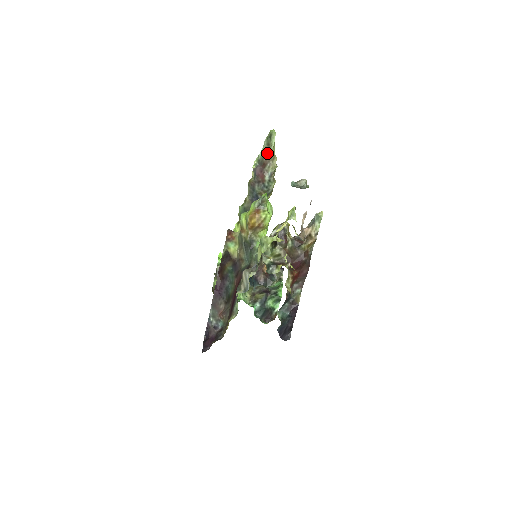
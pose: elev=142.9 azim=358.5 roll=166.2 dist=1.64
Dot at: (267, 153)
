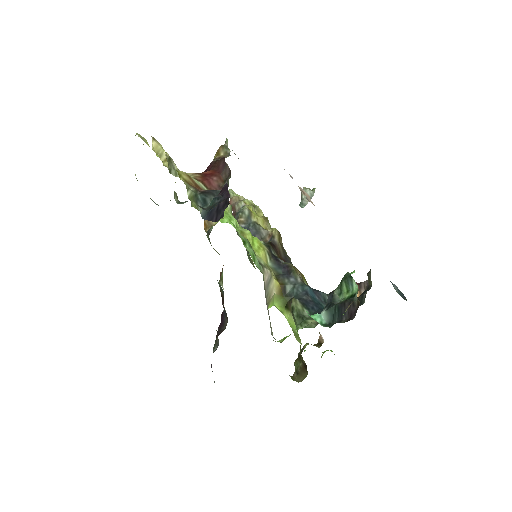
Dot at: (229, 201)
